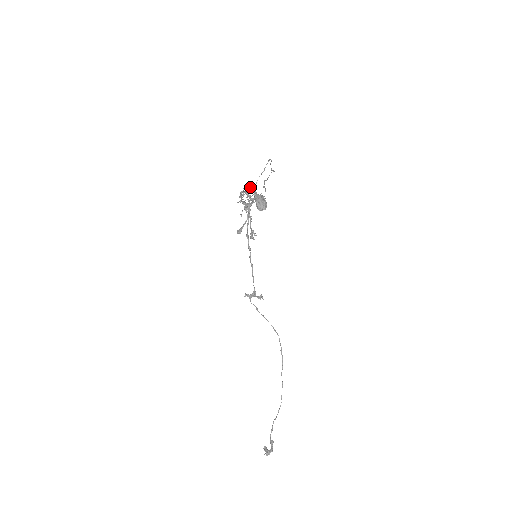
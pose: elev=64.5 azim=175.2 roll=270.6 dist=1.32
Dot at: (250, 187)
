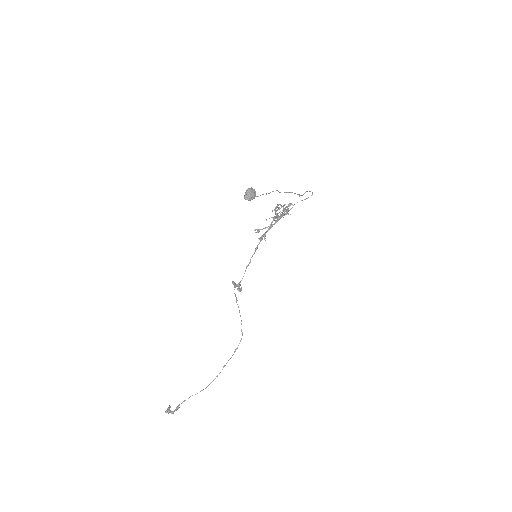
Dot at: (289, 206)
